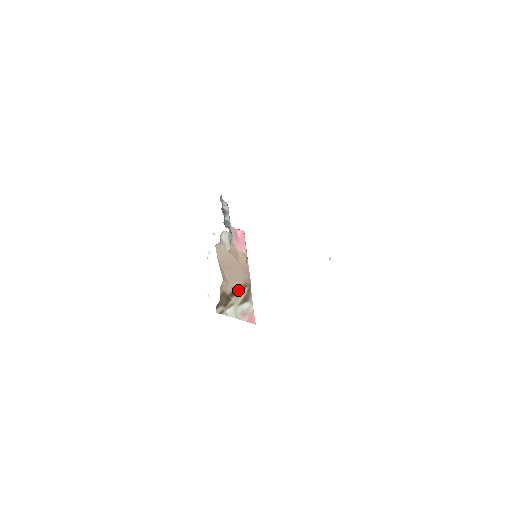
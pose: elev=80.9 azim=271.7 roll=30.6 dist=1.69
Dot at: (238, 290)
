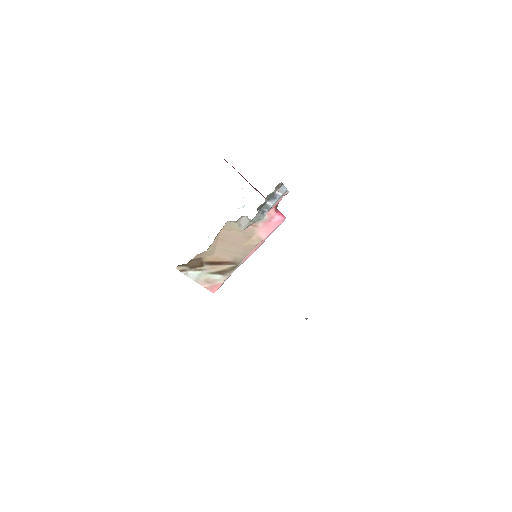
Dot at: (220, 263)
